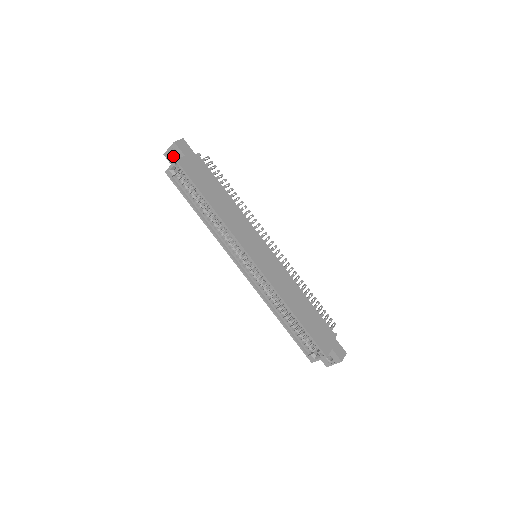
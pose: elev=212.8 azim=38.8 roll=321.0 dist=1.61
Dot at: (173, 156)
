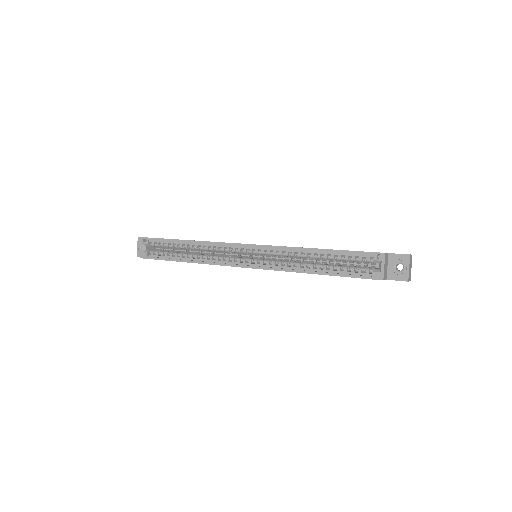
Dot at: occluded
